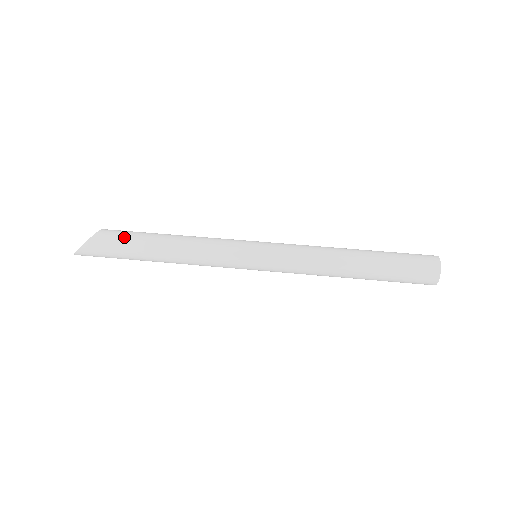
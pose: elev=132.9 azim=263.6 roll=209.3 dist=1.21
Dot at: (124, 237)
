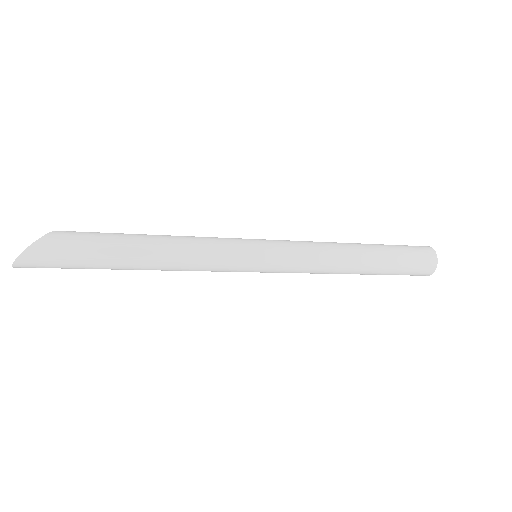
Dot at: (95, 233)
